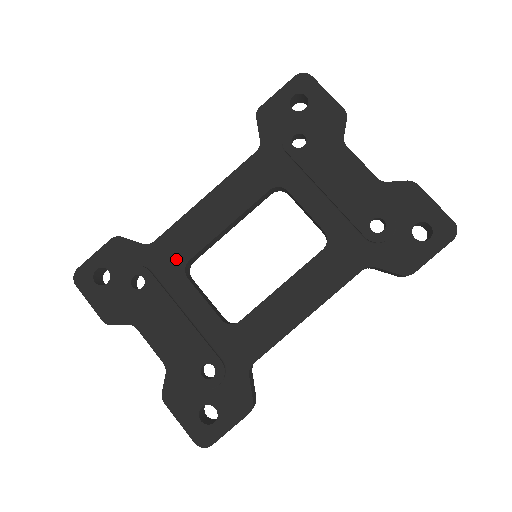
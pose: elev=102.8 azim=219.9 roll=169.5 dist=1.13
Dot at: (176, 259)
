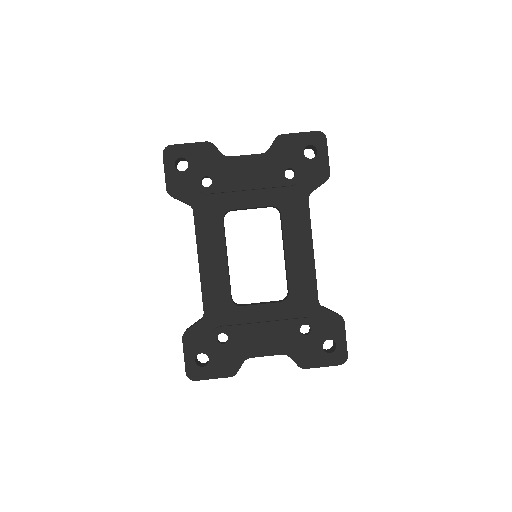
Dot at: (225, 306)
